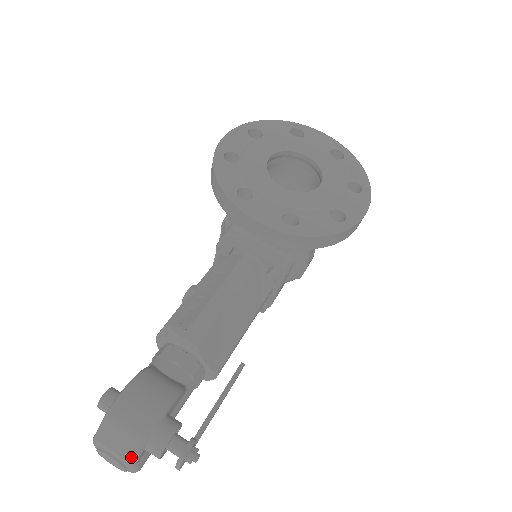
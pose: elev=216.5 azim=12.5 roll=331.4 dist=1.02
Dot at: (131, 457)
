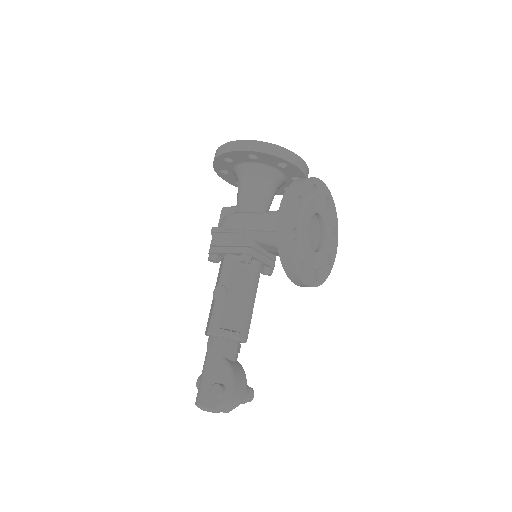
Dot at: occluded
